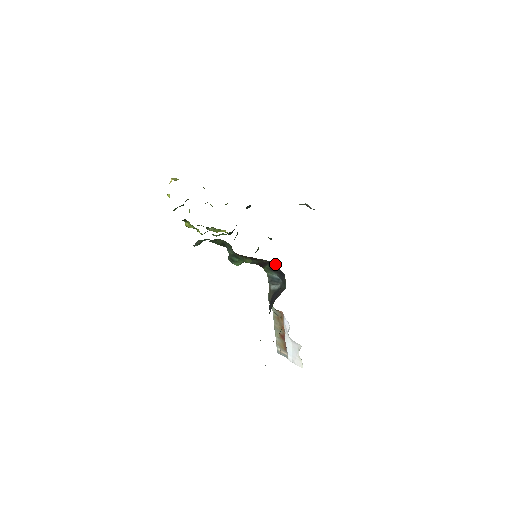
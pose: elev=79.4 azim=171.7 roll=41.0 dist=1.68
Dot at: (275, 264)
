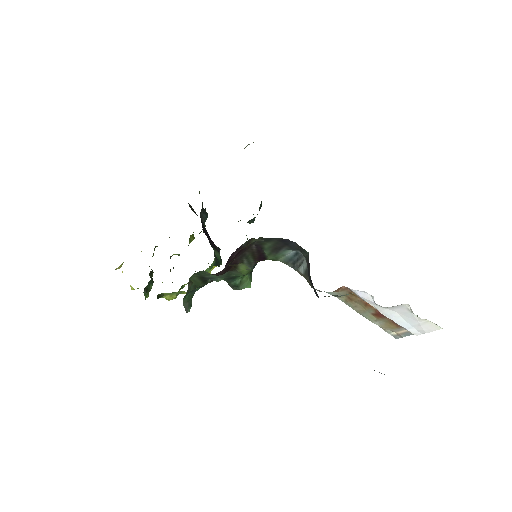
Dot at: (264, 239)
